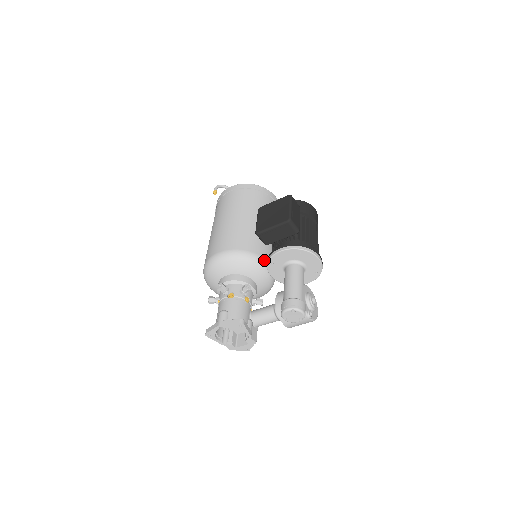
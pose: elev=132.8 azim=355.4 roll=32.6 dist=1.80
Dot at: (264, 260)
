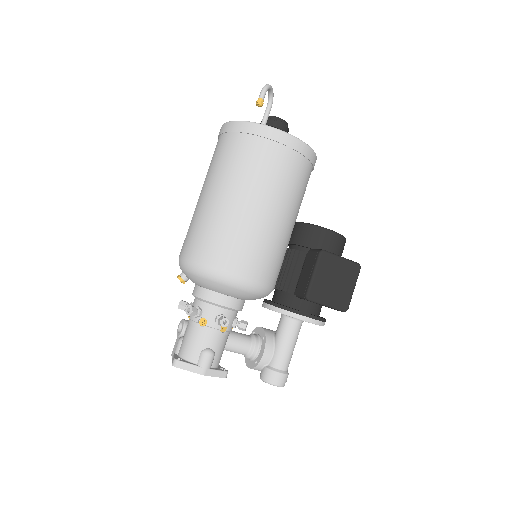
Dot at: occluded
